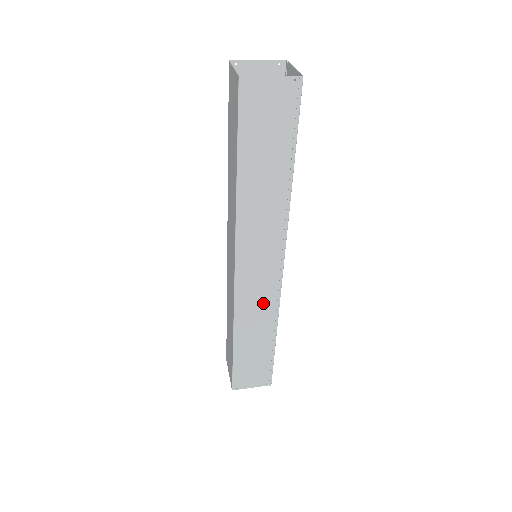
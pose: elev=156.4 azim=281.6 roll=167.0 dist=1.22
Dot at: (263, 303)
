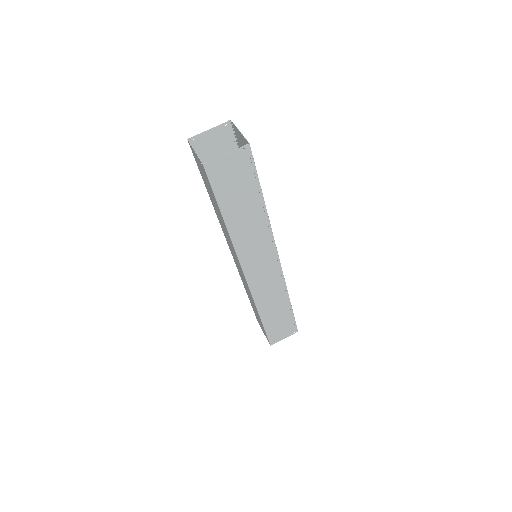
Dot at: (273, 287)
